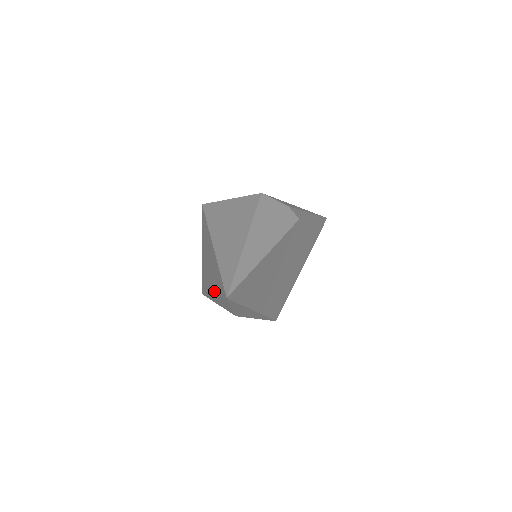
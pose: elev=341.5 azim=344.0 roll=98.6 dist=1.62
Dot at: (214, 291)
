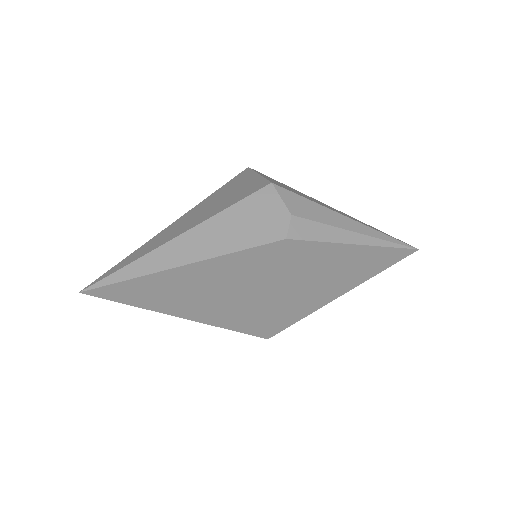
Dot at: occluded
